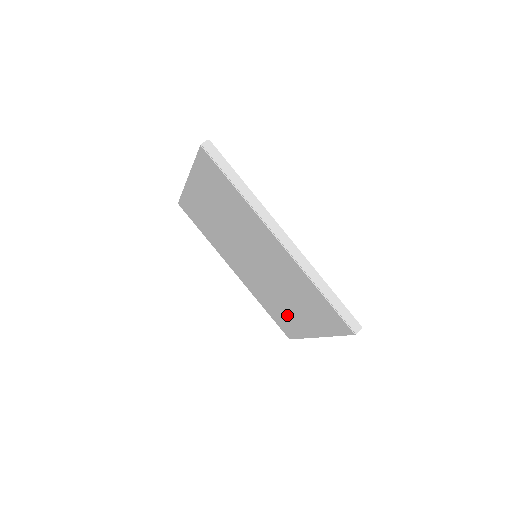
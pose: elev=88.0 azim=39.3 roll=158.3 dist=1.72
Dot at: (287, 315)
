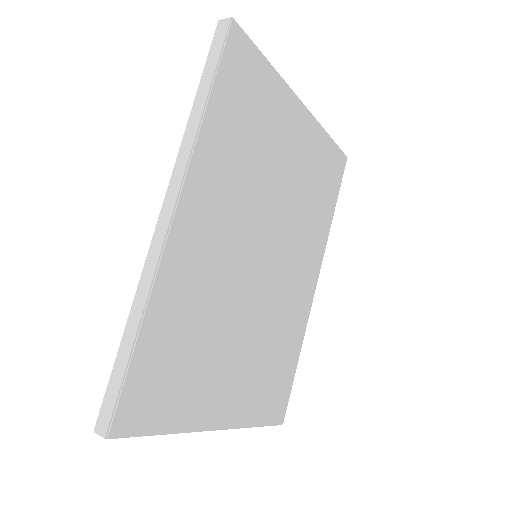
Dot at: occluded
